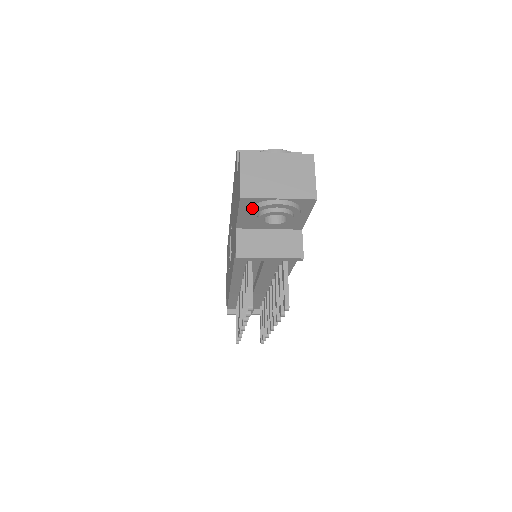
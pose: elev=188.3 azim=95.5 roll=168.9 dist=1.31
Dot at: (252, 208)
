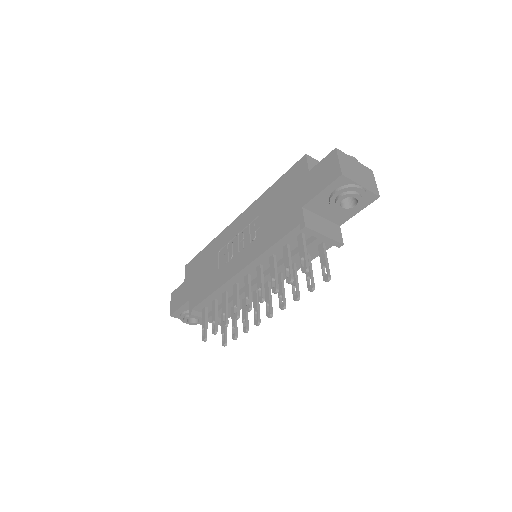
Dot at: (340, 188)
